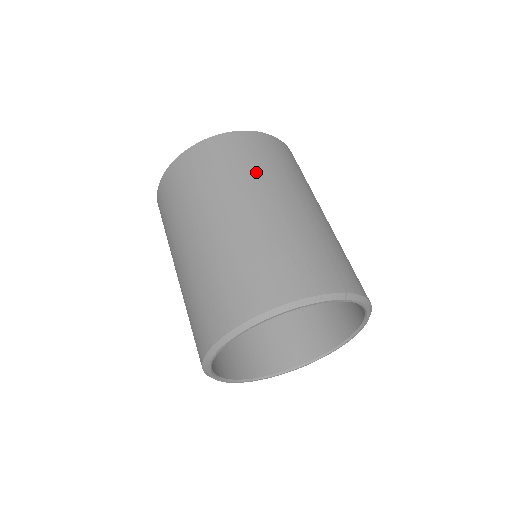
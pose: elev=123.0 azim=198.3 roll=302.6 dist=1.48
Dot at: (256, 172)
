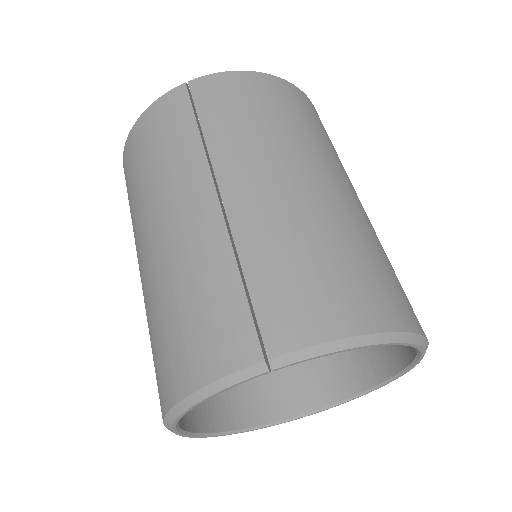
Dot at: (160, 171)
